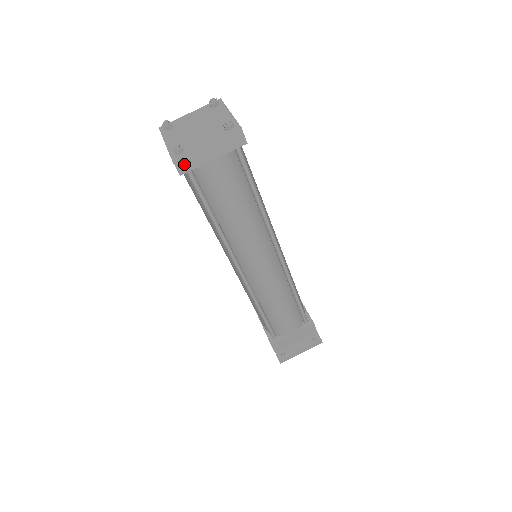
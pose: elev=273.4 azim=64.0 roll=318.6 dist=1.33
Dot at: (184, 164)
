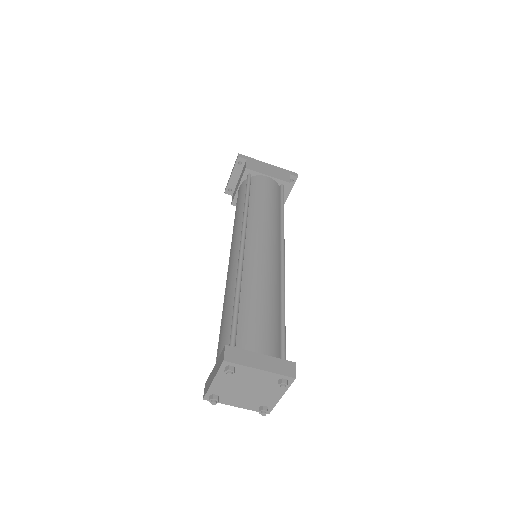
Dot at: occluded
